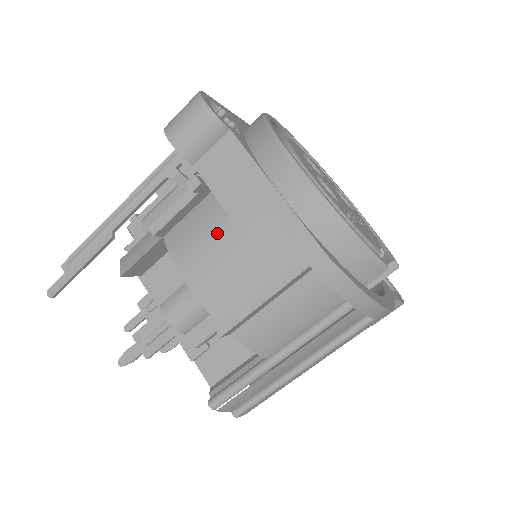
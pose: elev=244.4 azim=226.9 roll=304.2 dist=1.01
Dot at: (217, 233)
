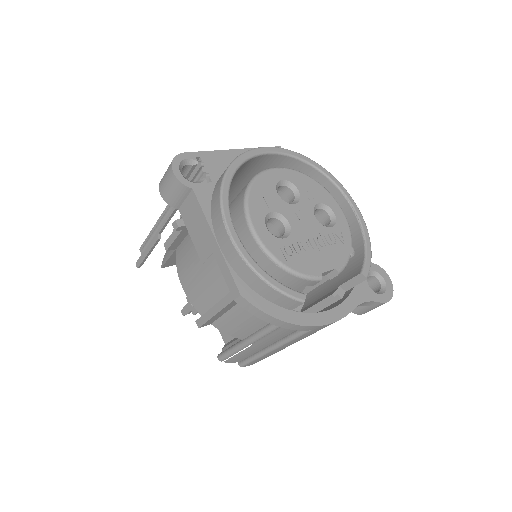
Dot at: (193, 260)
